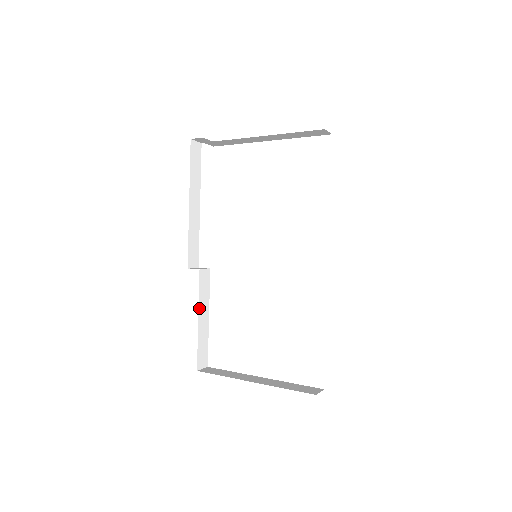
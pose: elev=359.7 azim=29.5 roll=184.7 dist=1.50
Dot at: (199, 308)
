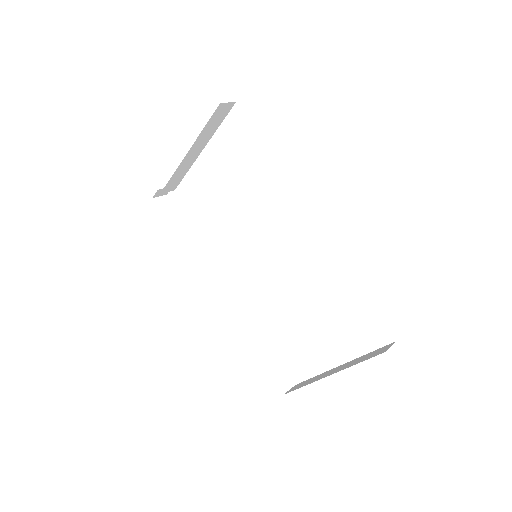
Dot at: (248, 336)
